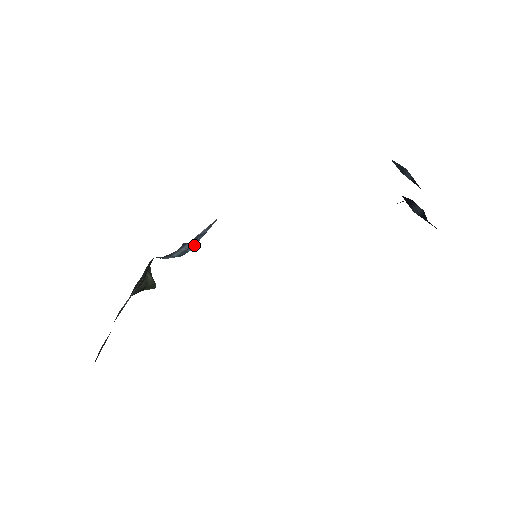
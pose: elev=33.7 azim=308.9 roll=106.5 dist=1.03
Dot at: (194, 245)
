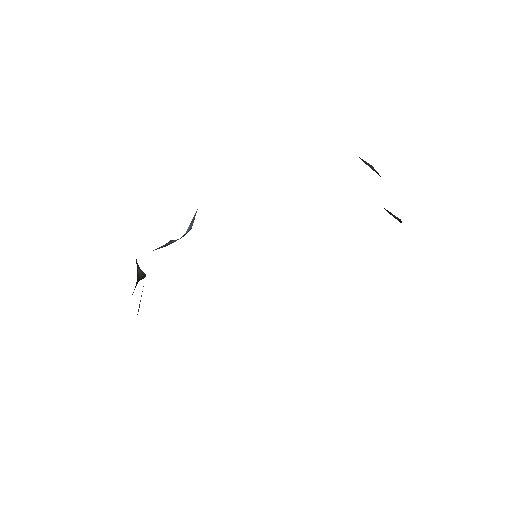
Dot at: occluded
